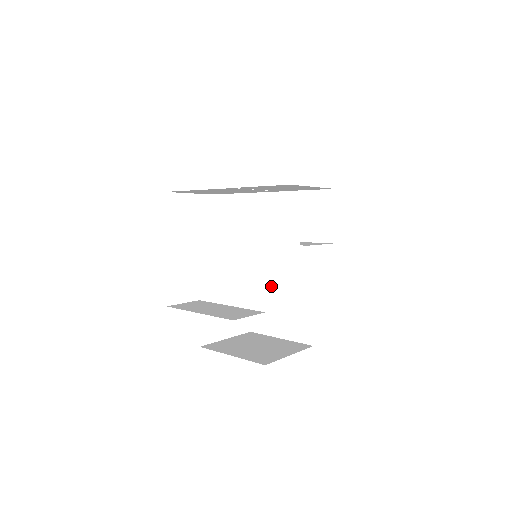
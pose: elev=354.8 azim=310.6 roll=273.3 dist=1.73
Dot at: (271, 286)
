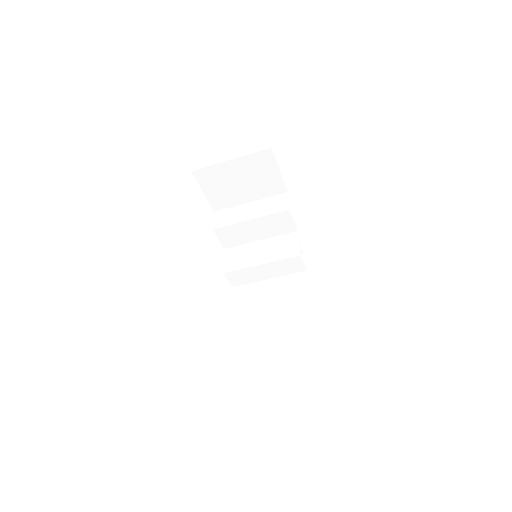
Dot at: (258, 307)
